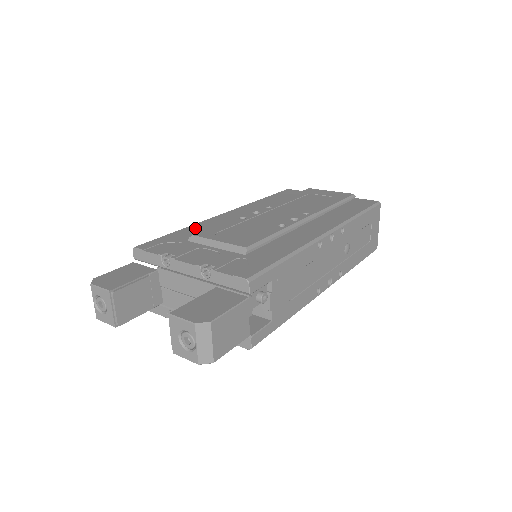
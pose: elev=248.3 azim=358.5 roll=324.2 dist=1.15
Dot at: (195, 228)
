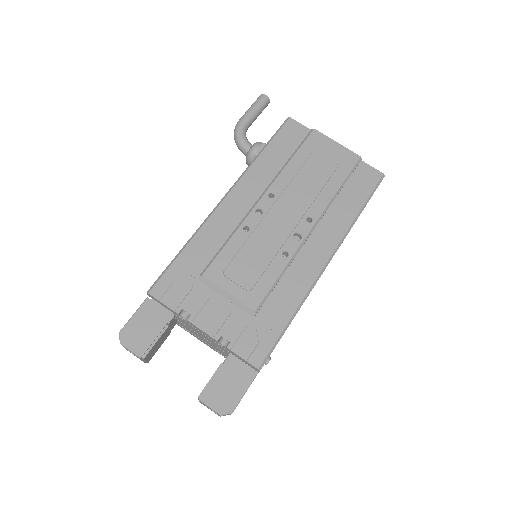
Dot at: (200, 244)
